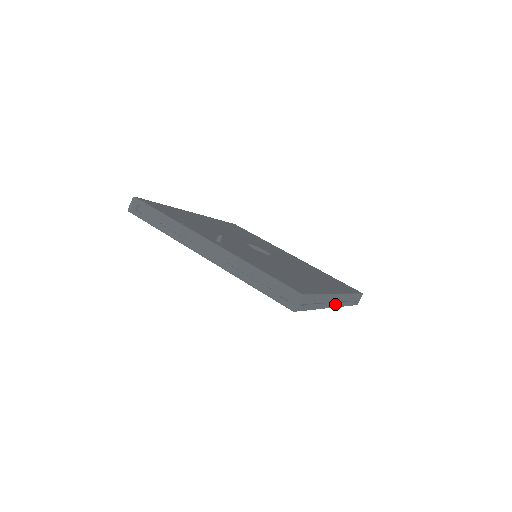
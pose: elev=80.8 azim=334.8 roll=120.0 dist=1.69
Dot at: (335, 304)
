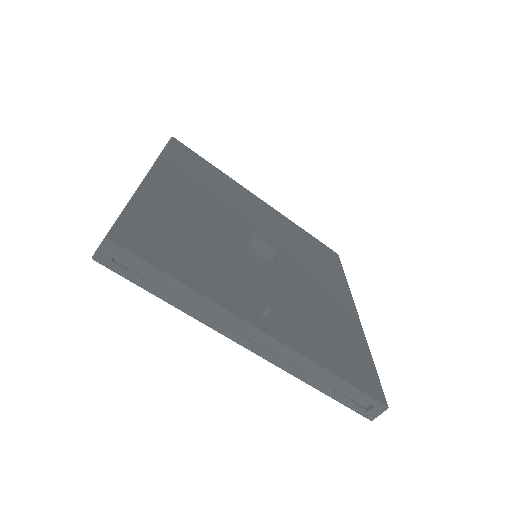
Dot at: occluded
